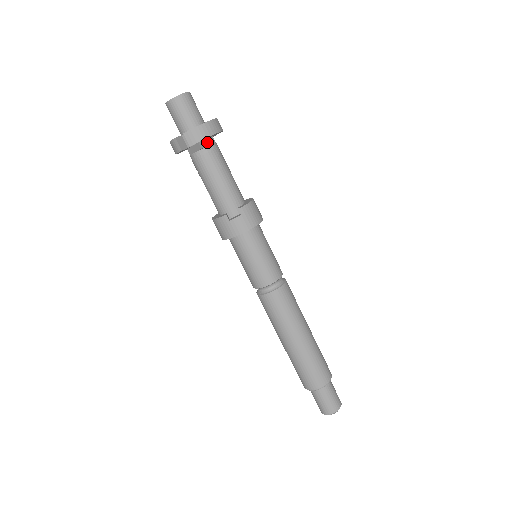
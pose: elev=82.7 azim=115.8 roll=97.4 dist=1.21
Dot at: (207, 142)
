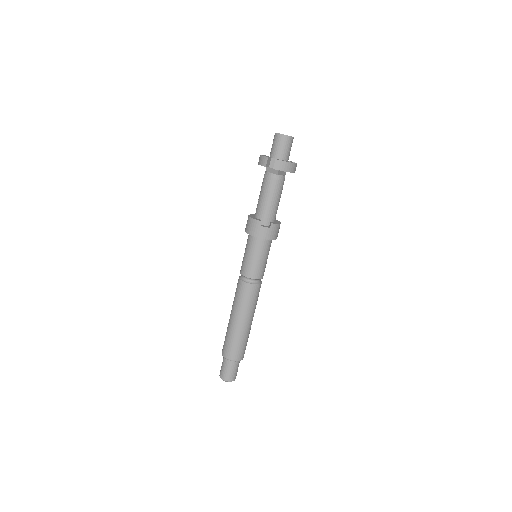
Dot at: (282, 172)
